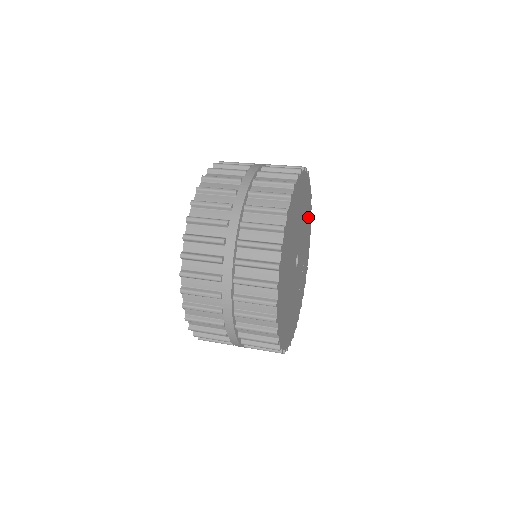
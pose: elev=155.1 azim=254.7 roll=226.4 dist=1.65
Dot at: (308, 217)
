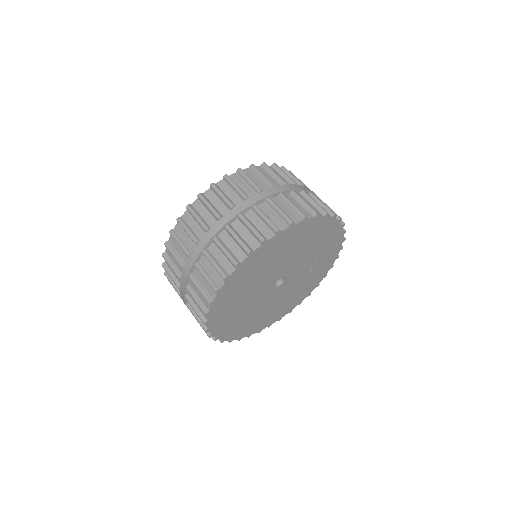
Dot at: (319, 233)
